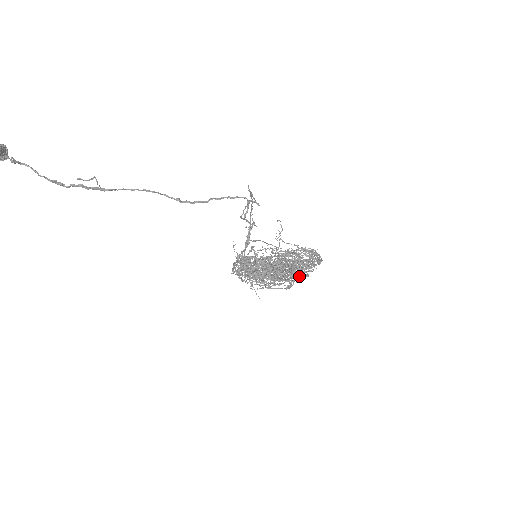
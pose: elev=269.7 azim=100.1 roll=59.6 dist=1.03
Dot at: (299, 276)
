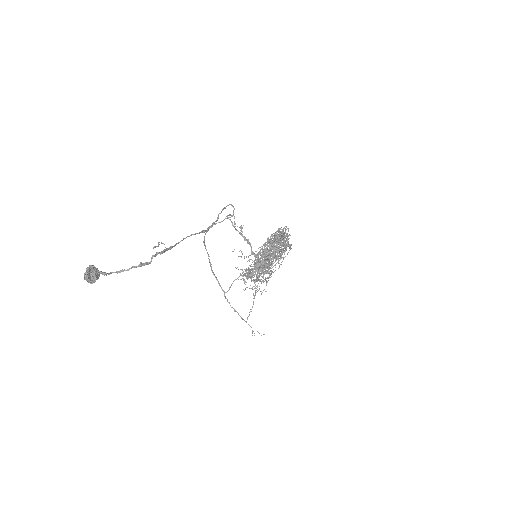
Dot at: occluded
